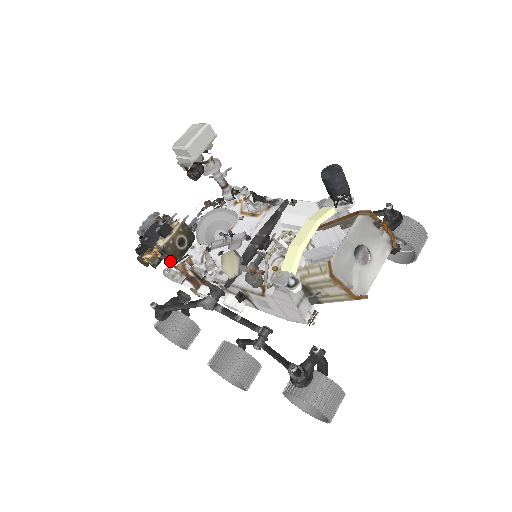
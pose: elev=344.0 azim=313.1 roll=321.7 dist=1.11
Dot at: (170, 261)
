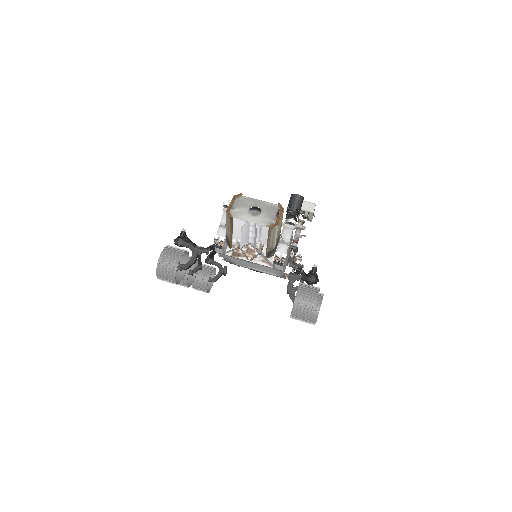
Dot at: occluded
